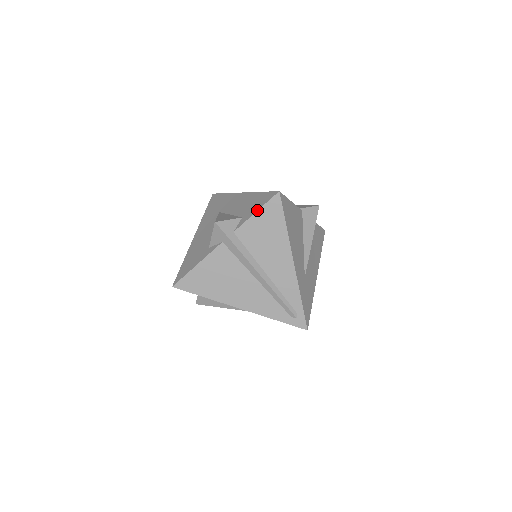
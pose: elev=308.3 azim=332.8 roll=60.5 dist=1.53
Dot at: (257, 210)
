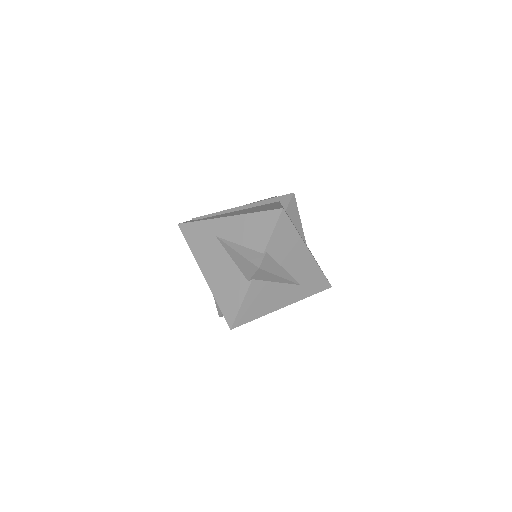
Dot at: occluded
